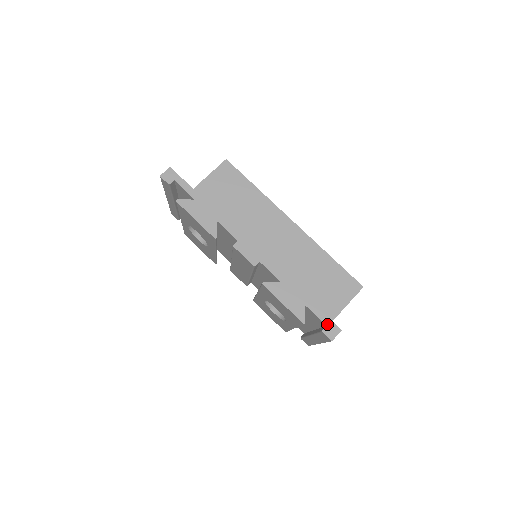
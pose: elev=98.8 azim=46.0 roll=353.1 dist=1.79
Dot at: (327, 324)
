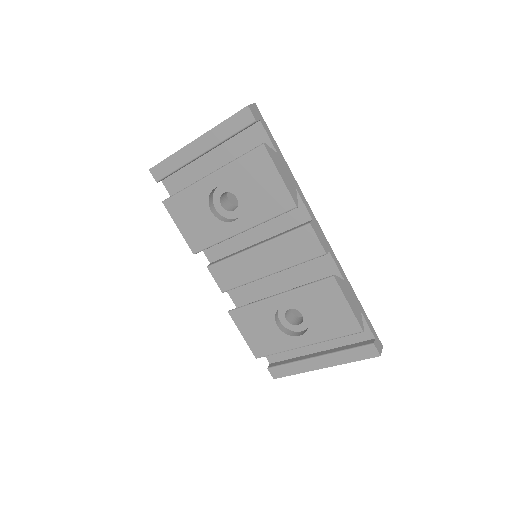
Dot at: (375, 337)
